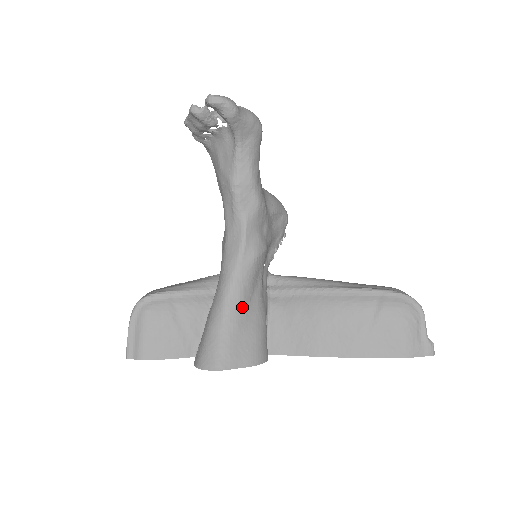
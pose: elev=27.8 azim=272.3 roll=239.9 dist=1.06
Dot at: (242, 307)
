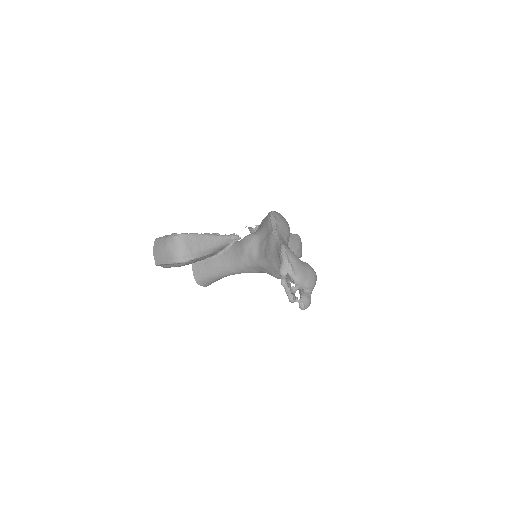
Dot at: occluded
